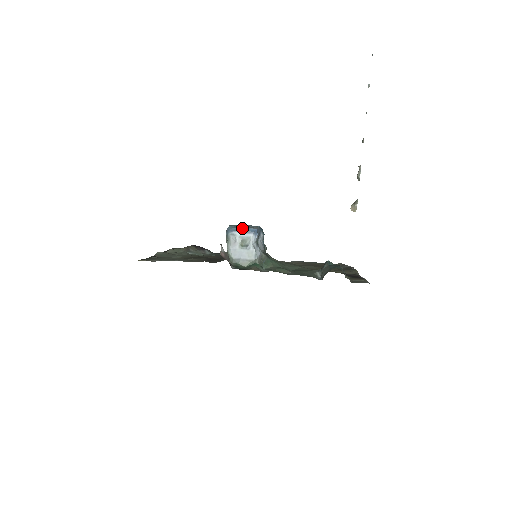
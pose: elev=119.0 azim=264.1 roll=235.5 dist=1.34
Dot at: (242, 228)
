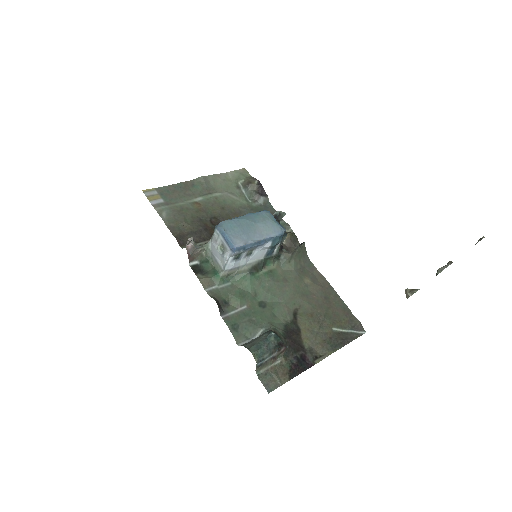
Dot at: (226, 235)
